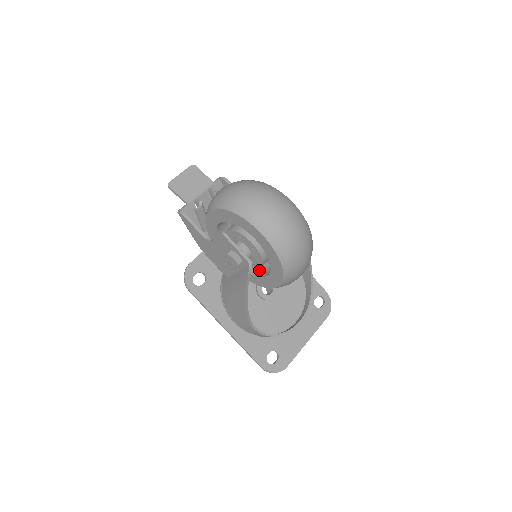
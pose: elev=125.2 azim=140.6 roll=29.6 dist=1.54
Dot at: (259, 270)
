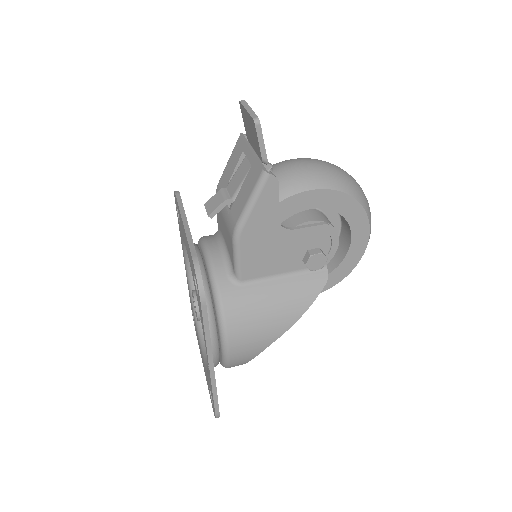
Dot at: occluded
